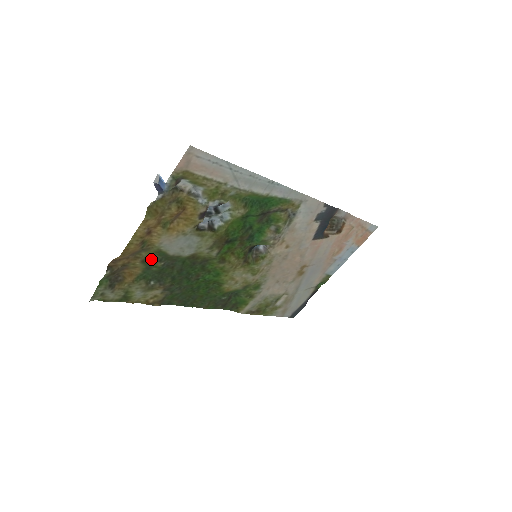
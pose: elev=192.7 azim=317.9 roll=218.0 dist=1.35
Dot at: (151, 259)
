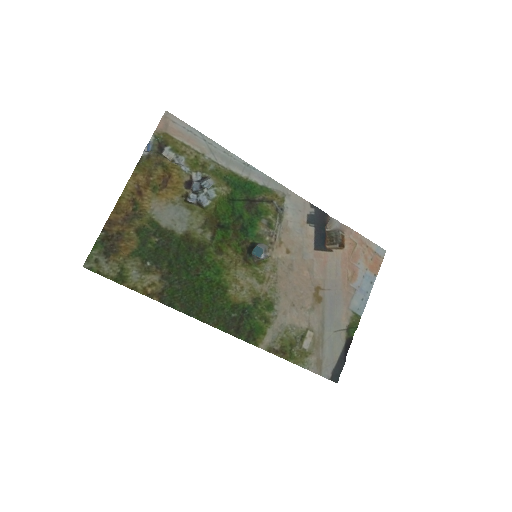
Dot at: (145, 232)
